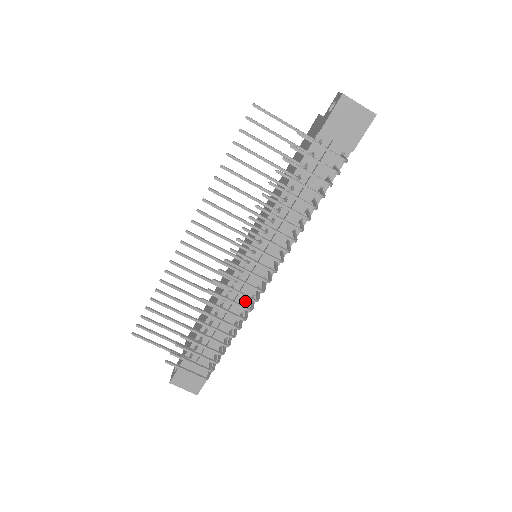
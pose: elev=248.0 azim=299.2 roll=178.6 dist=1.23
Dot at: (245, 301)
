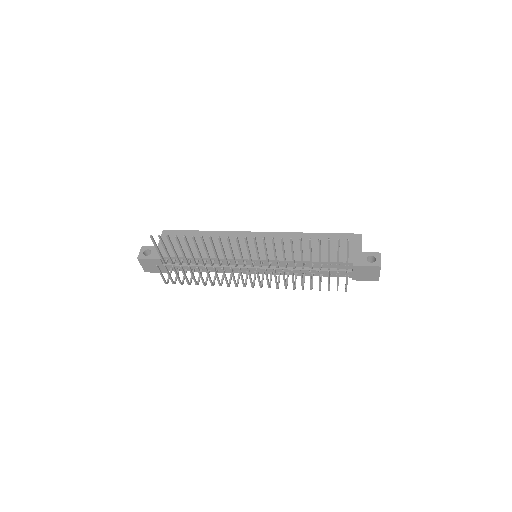
Dot at: (226, 269)
